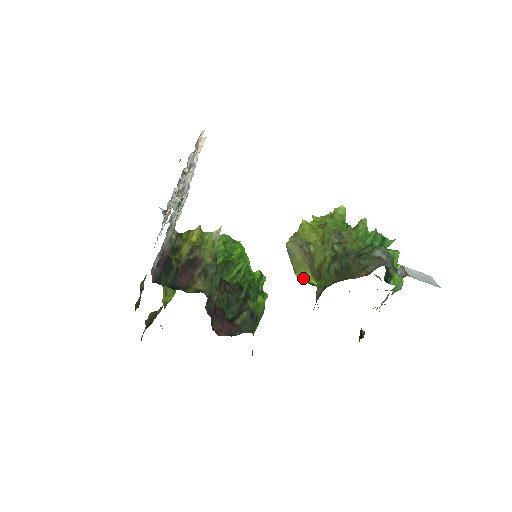
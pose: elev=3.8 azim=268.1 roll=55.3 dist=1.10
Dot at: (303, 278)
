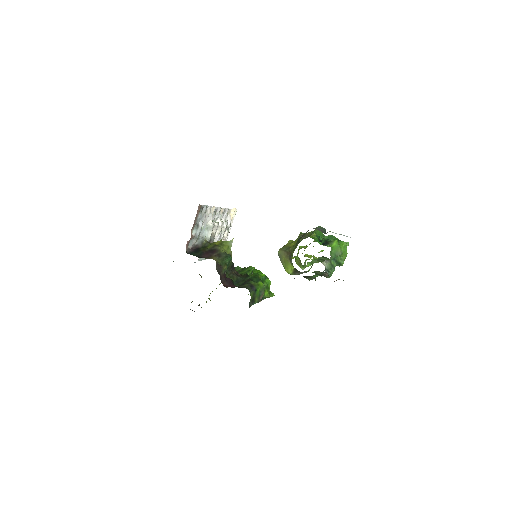
Dot at: (289, 270)
